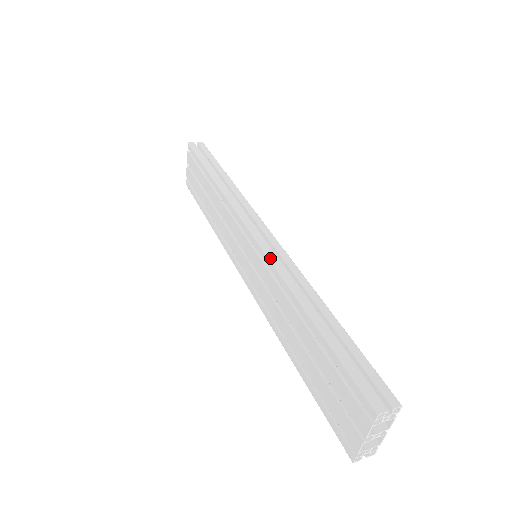
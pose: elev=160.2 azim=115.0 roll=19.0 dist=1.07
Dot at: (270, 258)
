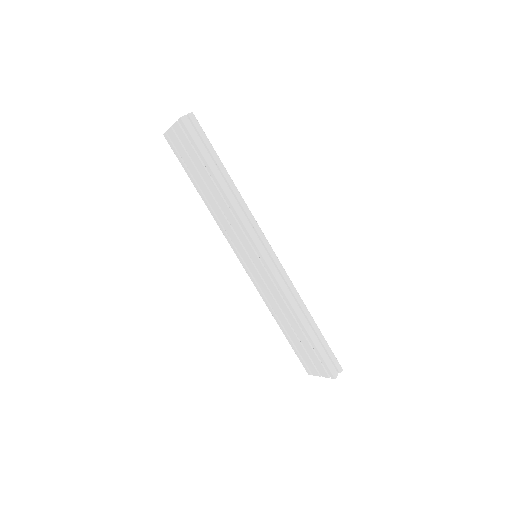
Dot at: (279, 283)
